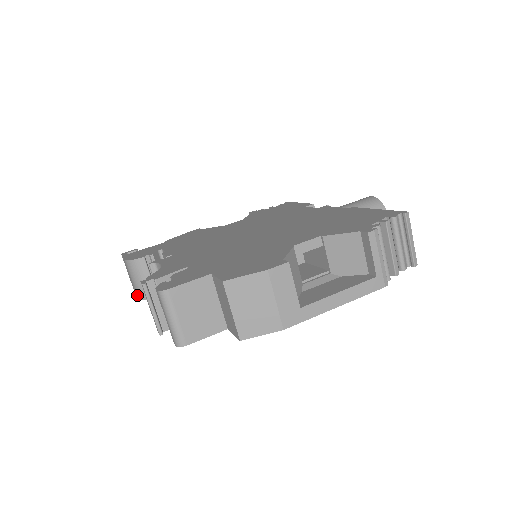
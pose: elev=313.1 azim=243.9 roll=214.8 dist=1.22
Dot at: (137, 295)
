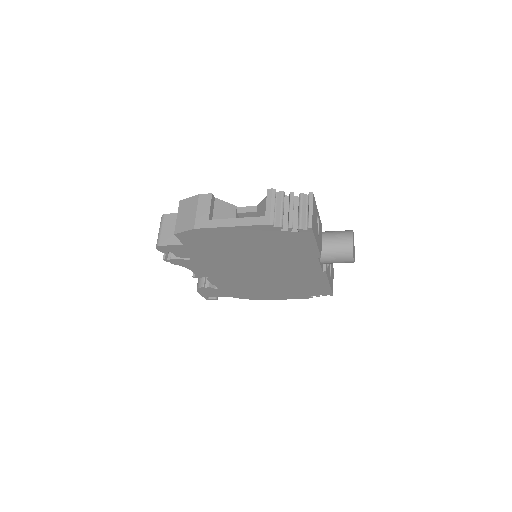
Dot at: occluded
